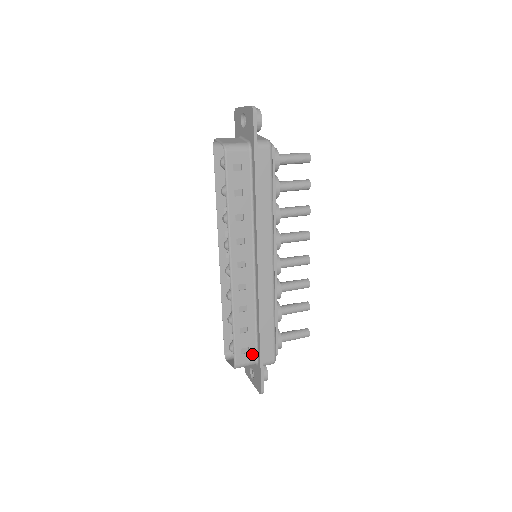
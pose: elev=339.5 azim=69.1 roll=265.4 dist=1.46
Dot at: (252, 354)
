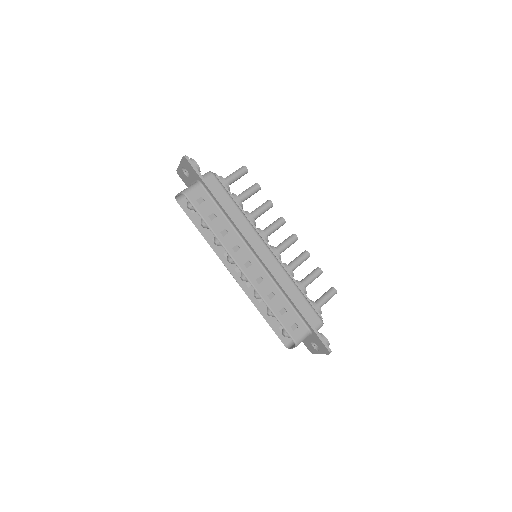
Dot at: (302, 326)
